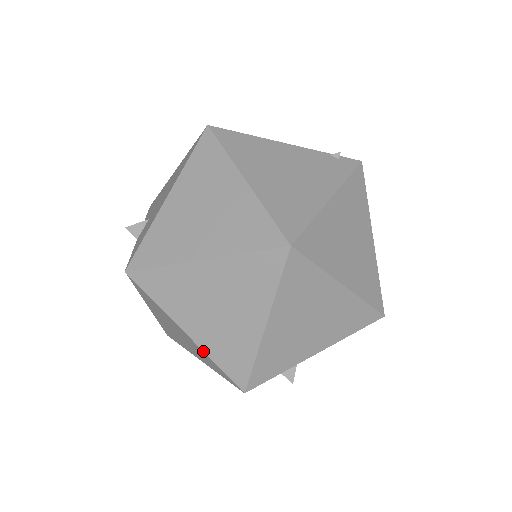
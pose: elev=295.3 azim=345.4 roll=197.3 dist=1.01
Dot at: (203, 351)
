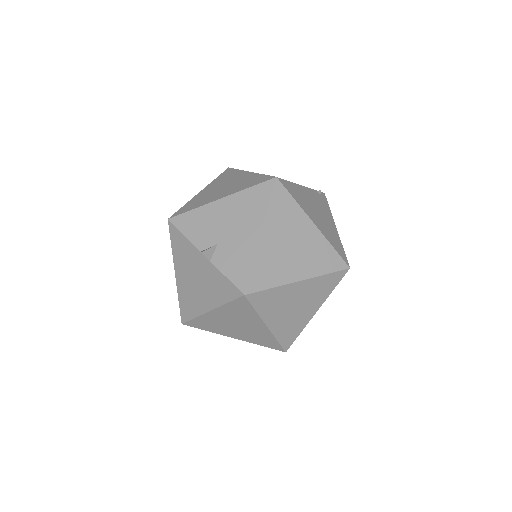
Dot at: (273, 334)
